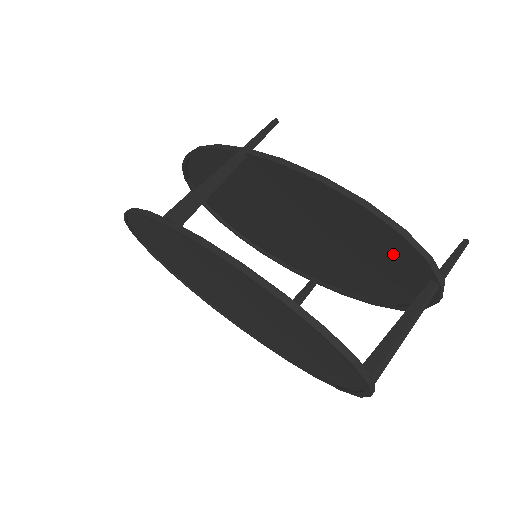
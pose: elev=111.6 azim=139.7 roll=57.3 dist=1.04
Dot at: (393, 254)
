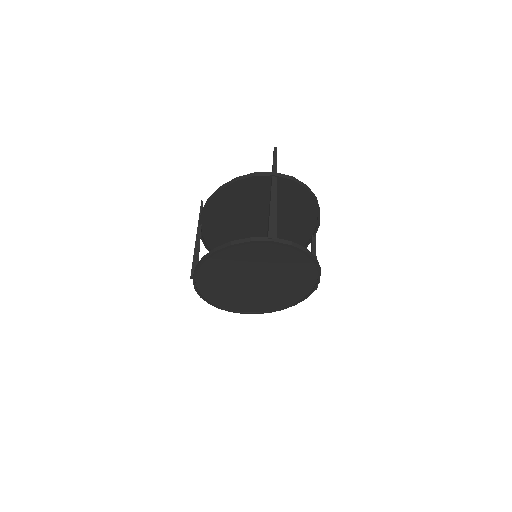
Dot at: (260, 188)
